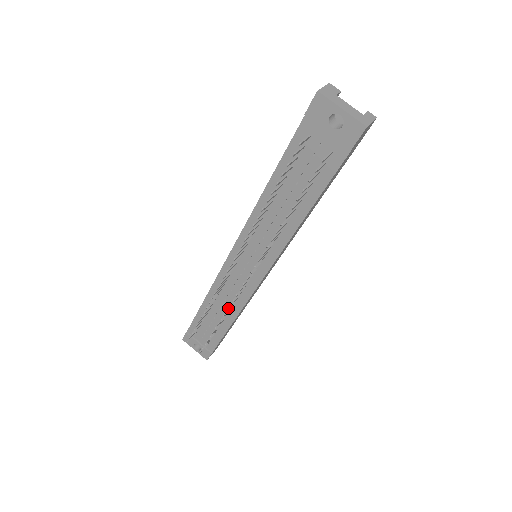
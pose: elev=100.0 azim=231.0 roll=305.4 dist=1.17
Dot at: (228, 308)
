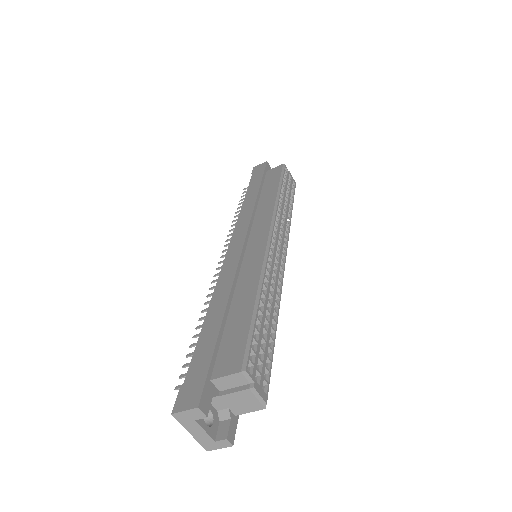
Dot at: occluded
